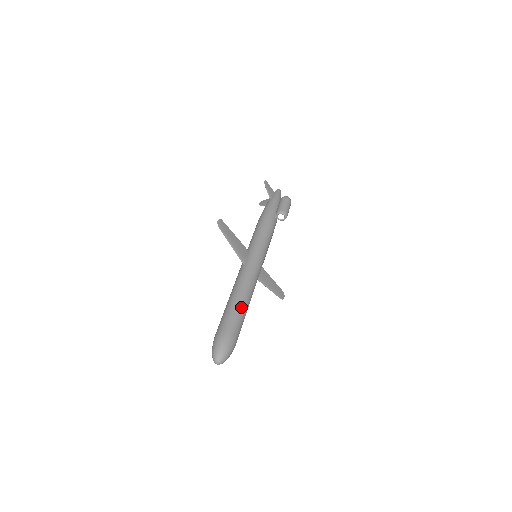
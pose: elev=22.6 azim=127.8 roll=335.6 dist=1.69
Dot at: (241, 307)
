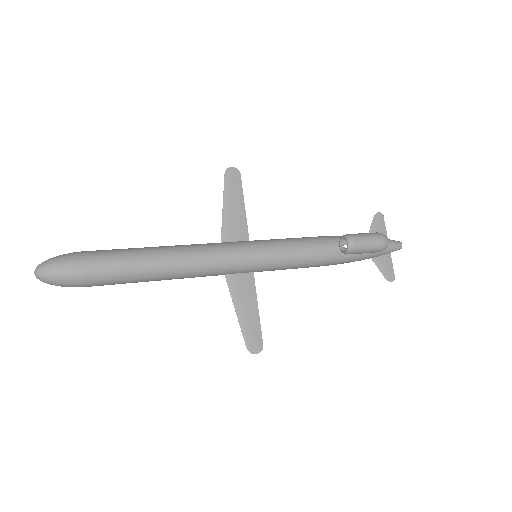
Dot at: (141, 255)
